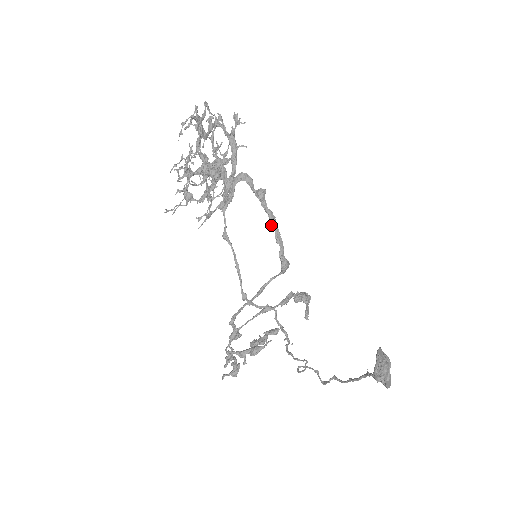
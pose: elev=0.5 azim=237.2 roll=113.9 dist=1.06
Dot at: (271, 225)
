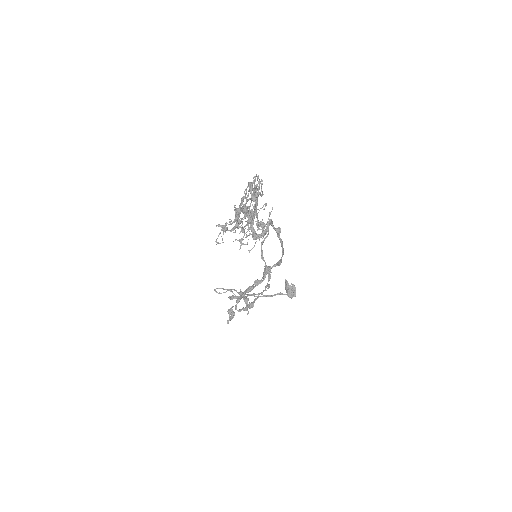
Dot at: (282, 247)
